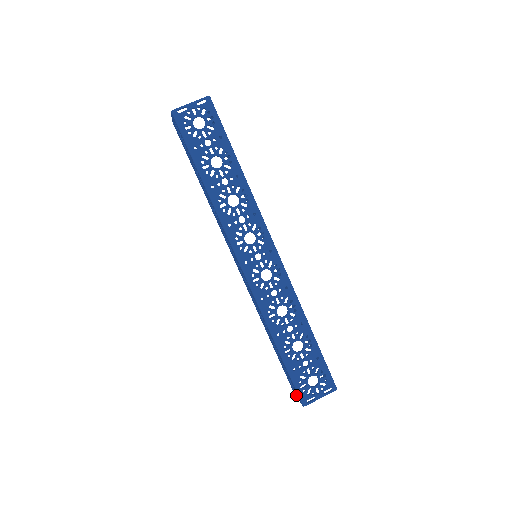
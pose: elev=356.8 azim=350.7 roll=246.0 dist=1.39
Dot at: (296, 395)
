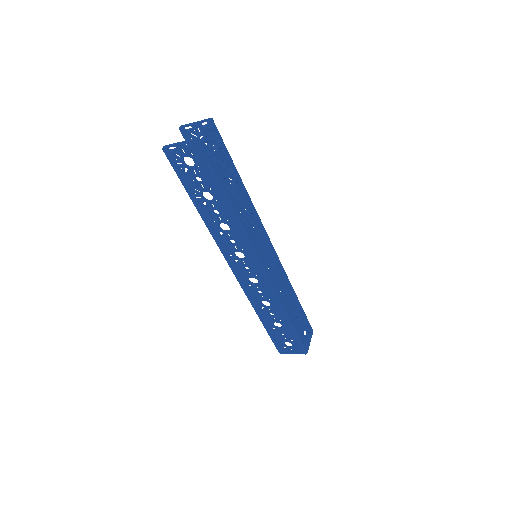
Dot at: (291, 352)
